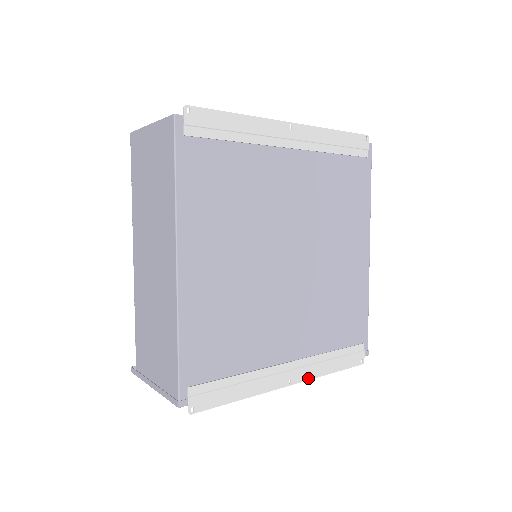
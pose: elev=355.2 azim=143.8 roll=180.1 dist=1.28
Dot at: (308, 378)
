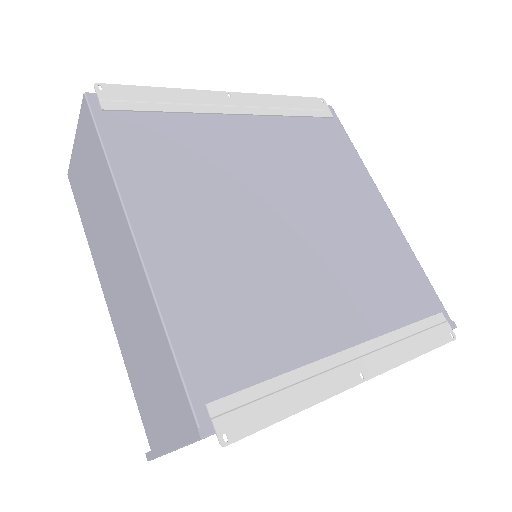
Dot at: (387, 368)
